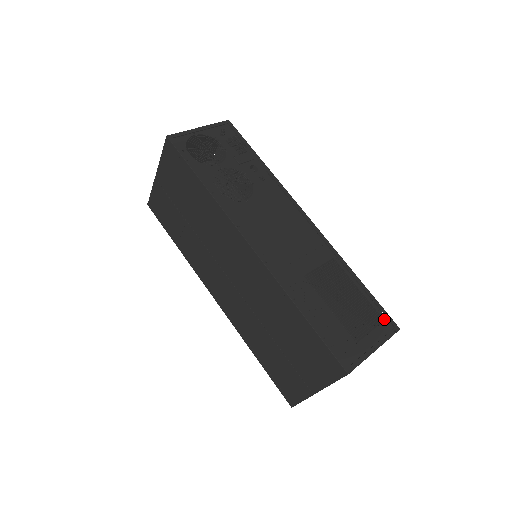
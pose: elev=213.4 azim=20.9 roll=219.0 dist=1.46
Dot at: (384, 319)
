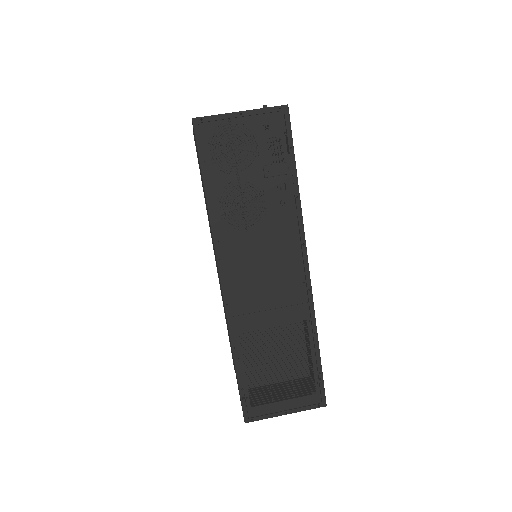
Dot at: (317, 392)
